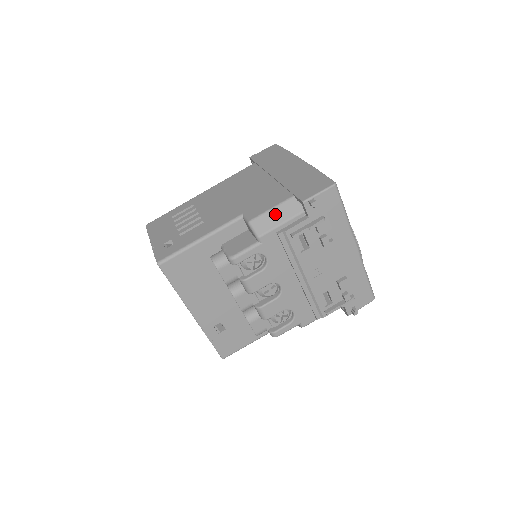
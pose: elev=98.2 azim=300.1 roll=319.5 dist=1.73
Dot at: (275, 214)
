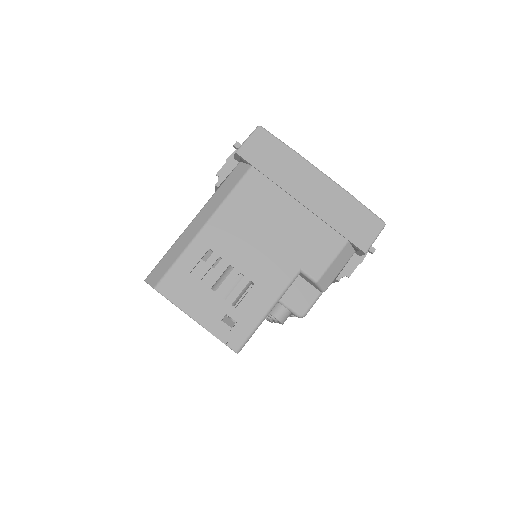
Dot at: (336, 265)
